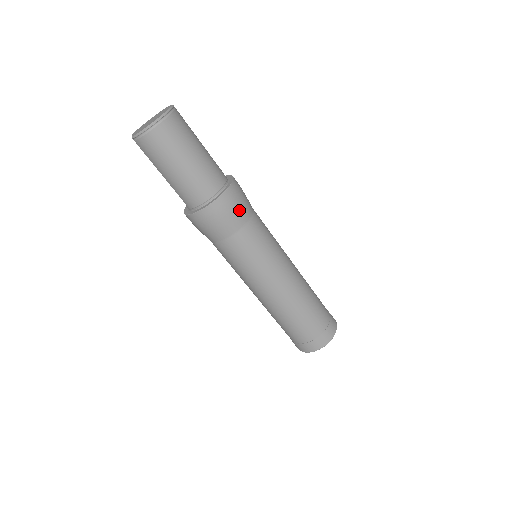
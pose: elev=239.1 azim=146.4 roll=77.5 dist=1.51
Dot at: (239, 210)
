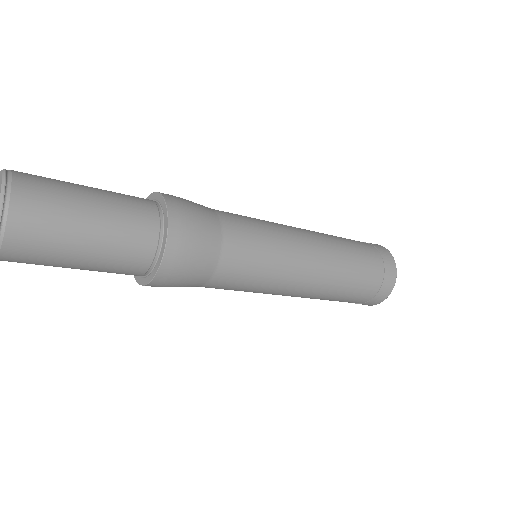
Dot at: (191, 276)
